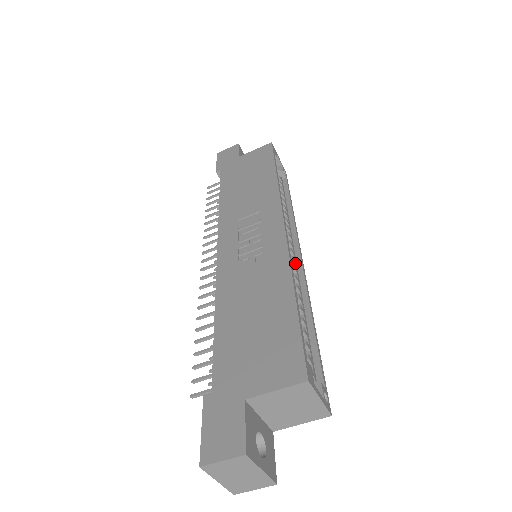
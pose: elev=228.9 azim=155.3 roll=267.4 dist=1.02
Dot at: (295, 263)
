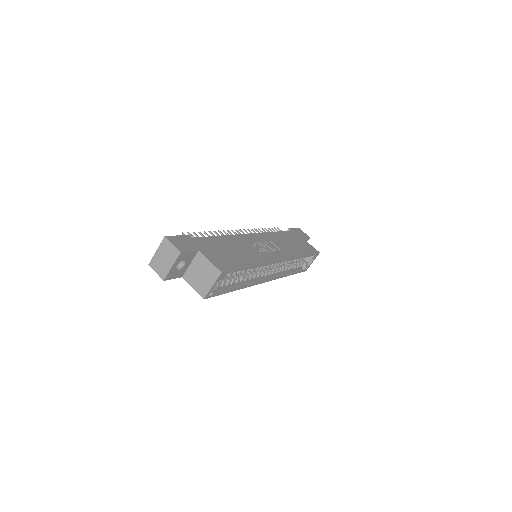
Dot at: (262, 277)
